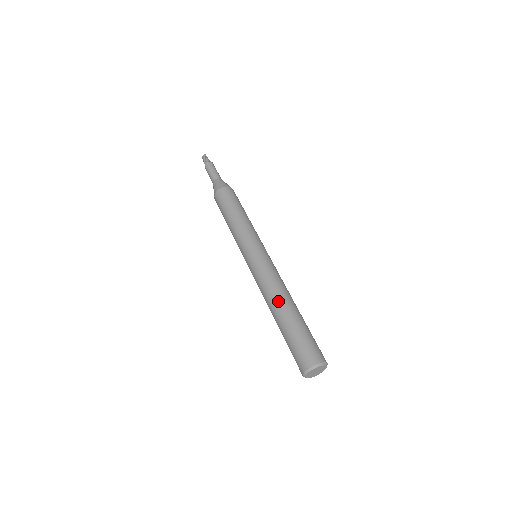
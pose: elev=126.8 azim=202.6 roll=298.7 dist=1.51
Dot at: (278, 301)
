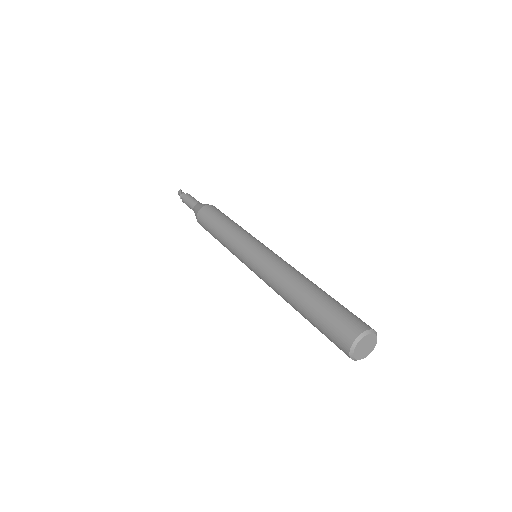
Dot at: (294, 283)
